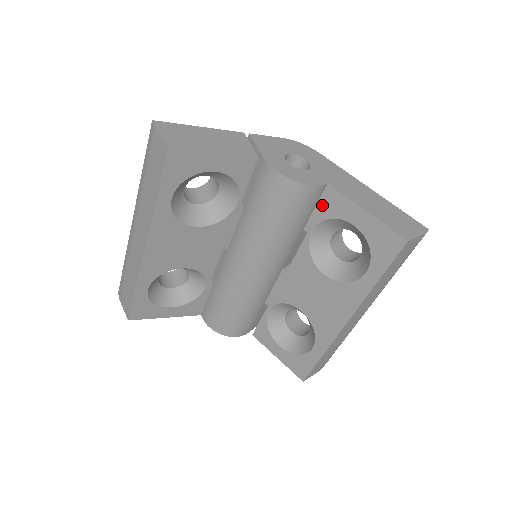
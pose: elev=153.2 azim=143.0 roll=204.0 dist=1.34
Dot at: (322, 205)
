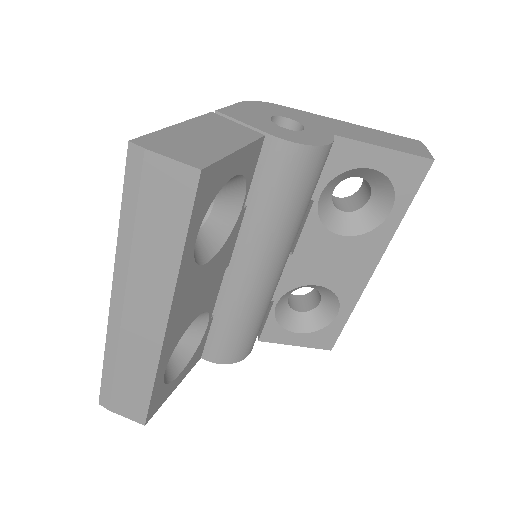
Dot at: (329, 162)
